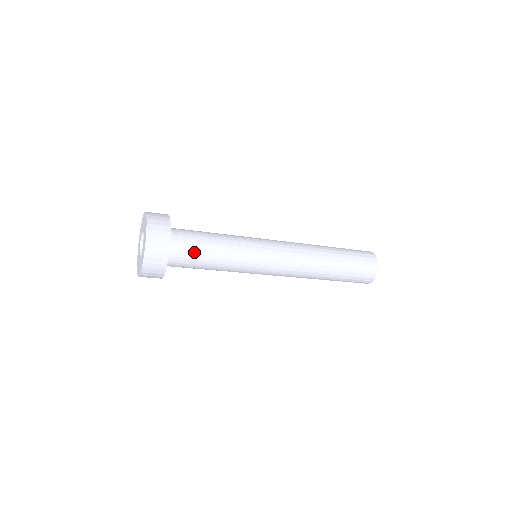
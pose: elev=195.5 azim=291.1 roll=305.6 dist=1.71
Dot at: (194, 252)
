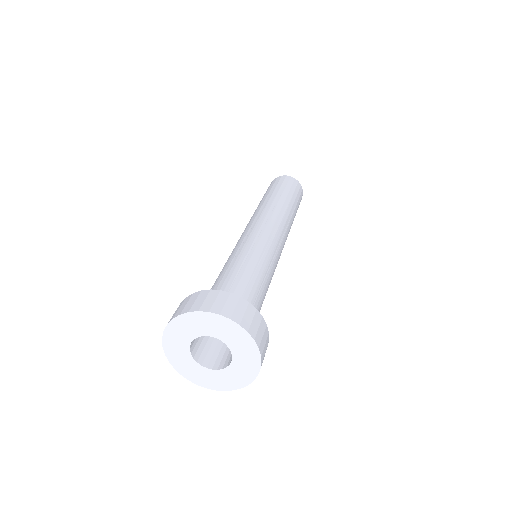
Dot at: occluded
